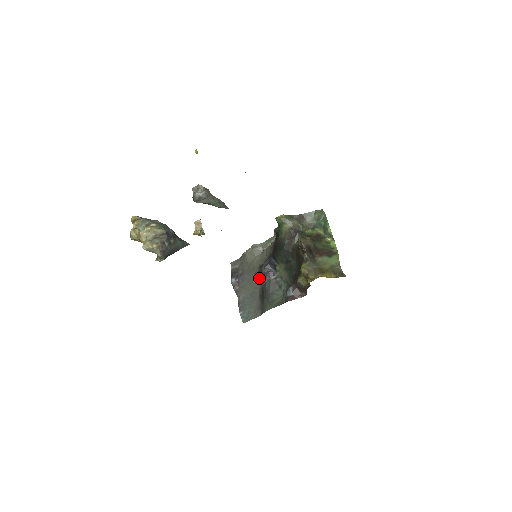
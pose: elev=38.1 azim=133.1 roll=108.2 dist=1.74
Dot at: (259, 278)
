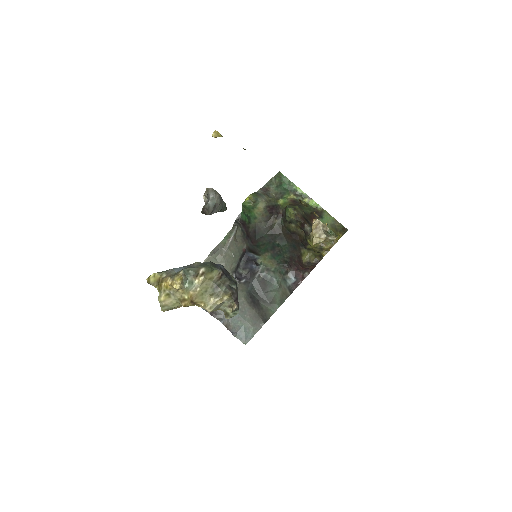
Dot at: (240, 284)
